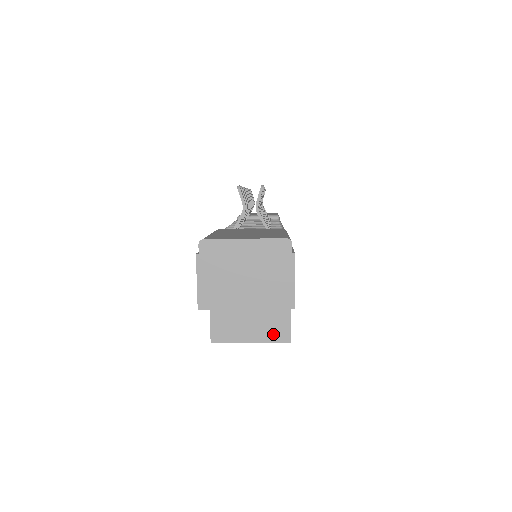
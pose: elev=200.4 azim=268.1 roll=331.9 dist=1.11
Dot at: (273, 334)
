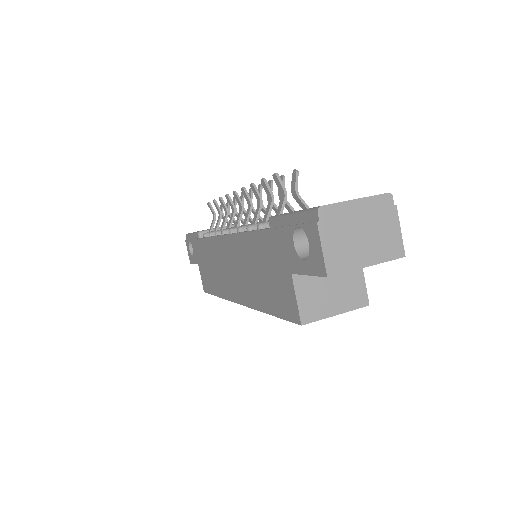
Dot at: (353, 301)
